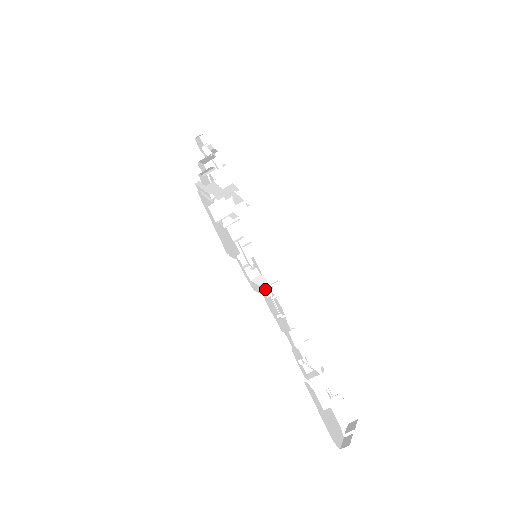
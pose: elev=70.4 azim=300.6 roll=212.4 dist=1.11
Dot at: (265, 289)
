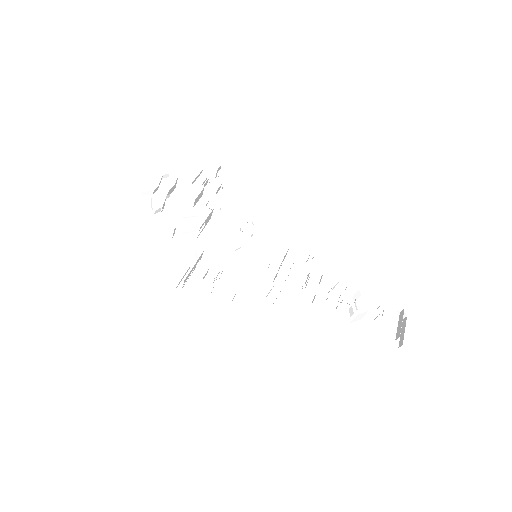
Dot at: (280, 271)
